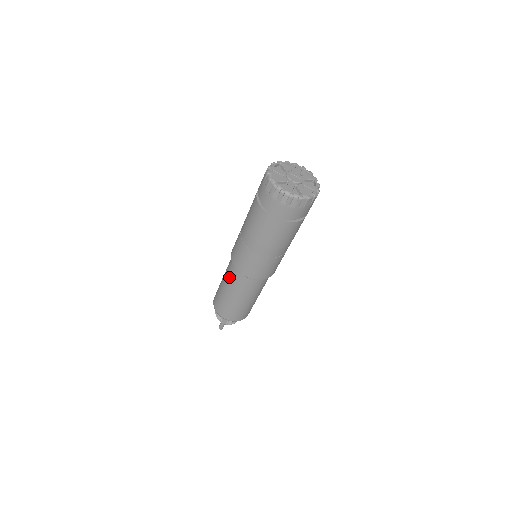
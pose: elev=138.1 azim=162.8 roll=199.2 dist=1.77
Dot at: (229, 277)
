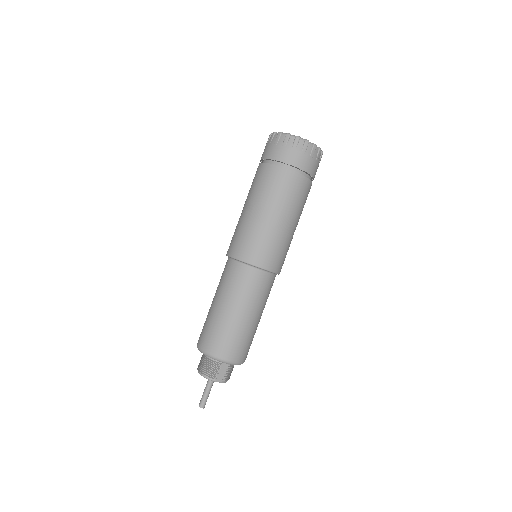
Dot at: (237, 286)
